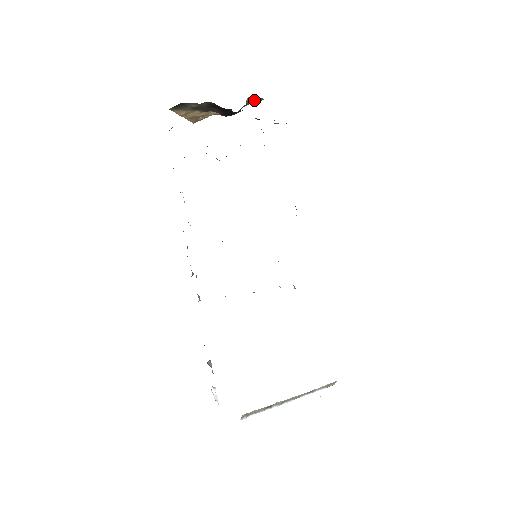
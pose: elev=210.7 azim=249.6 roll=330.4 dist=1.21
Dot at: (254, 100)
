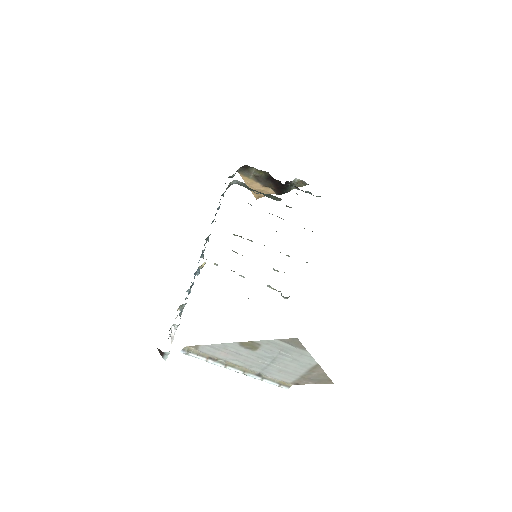
Dot at: (301, 184)
